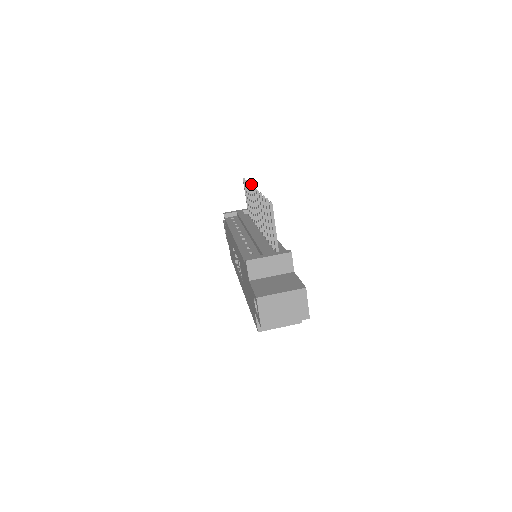
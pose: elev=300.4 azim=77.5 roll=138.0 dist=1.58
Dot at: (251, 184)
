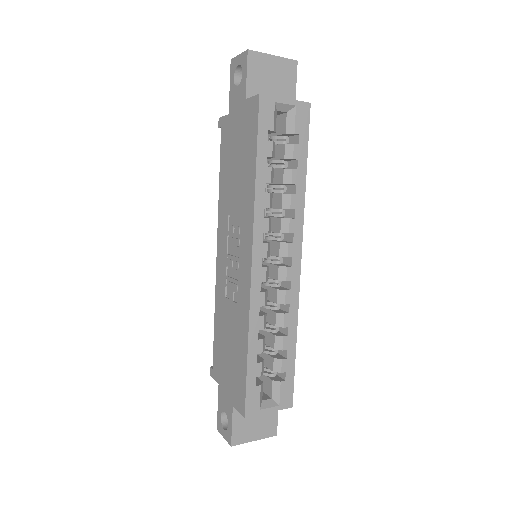
Dot at: occluded
